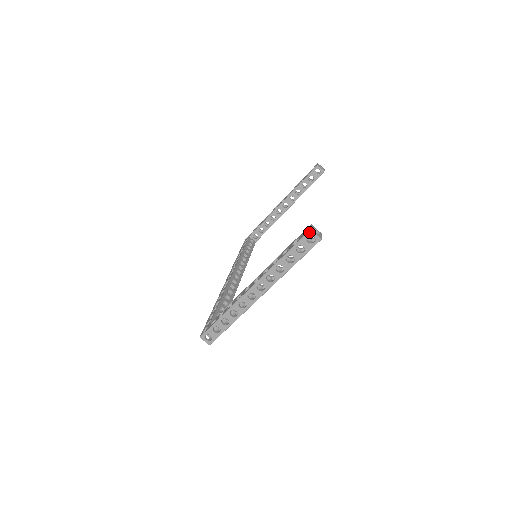
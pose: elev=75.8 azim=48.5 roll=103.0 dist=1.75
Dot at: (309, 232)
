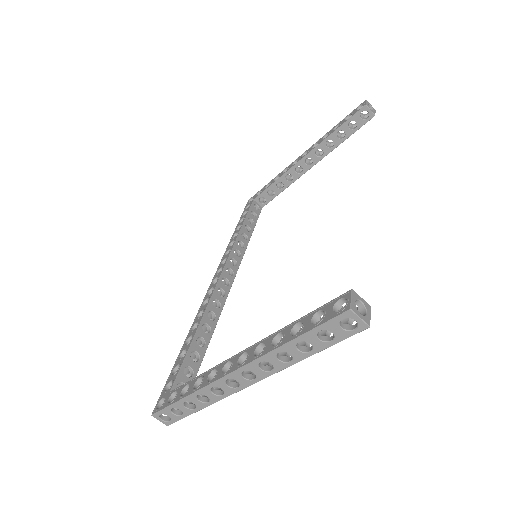
Dot at: (347, 313)
